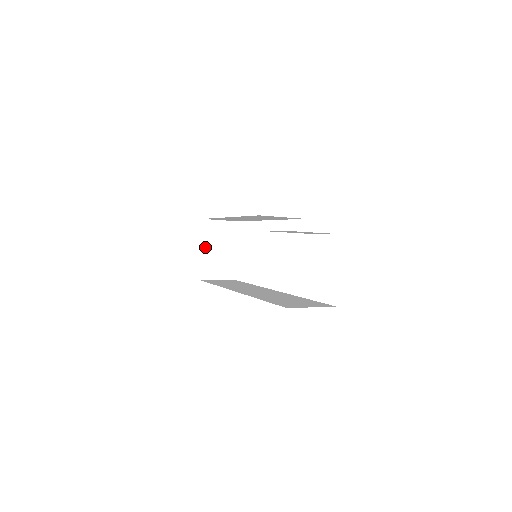
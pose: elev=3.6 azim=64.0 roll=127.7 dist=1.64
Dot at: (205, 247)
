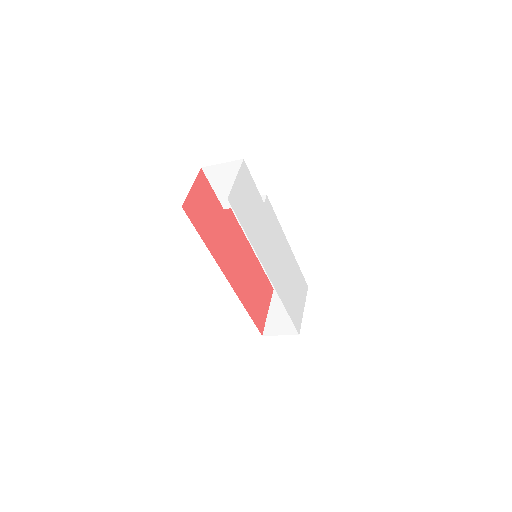
Dot at: (272, 309)
